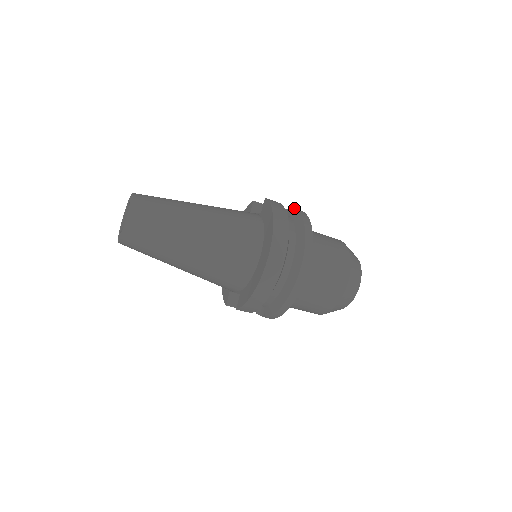
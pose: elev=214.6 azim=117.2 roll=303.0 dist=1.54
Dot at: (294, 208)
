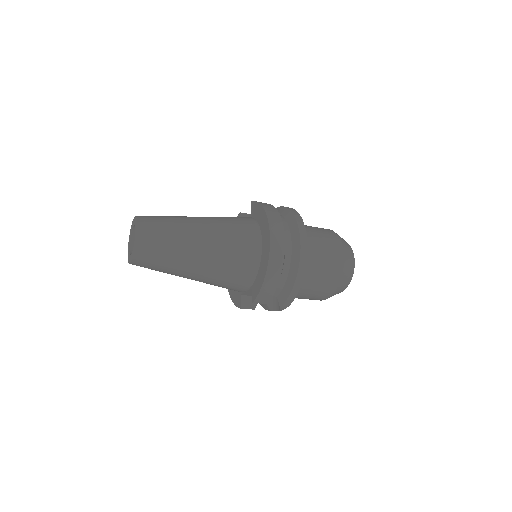
Dot at: (278, 207)
